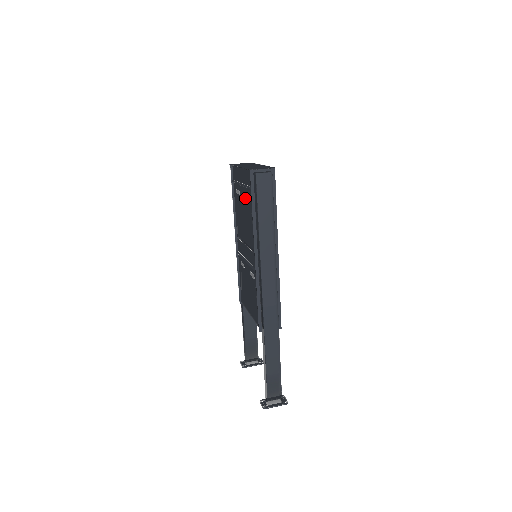
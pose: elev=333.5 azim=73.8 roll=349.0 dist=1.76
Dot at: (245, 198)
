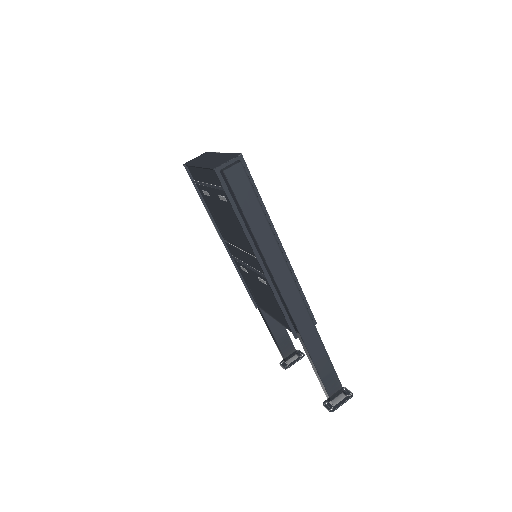
Dot at: (219, 200)
